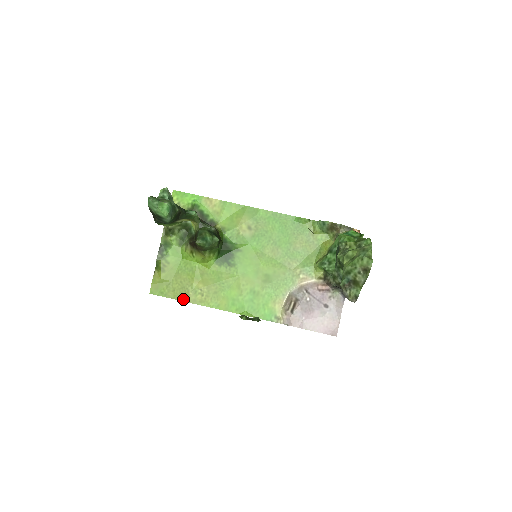
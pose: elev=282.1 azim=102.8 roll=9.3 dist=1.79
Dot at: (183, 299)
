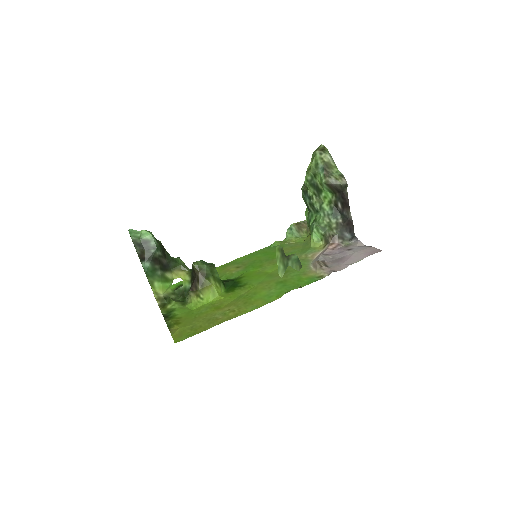
Dot at: (216, 324)
